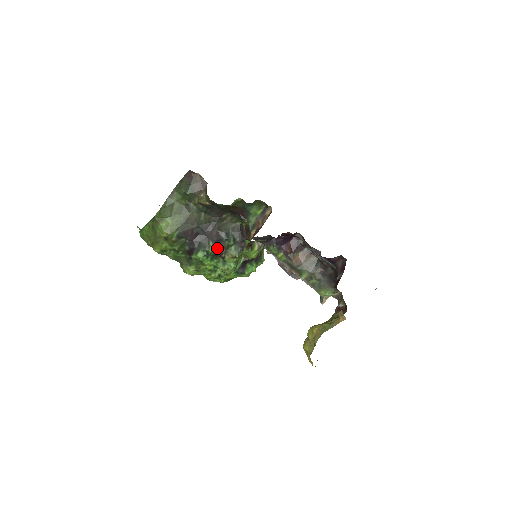
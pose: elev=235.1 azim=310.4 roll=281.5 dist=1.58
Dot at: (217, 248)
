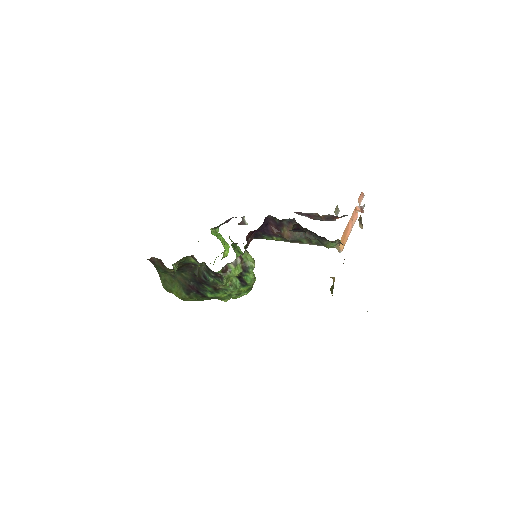
Dot at: (210, 286)
